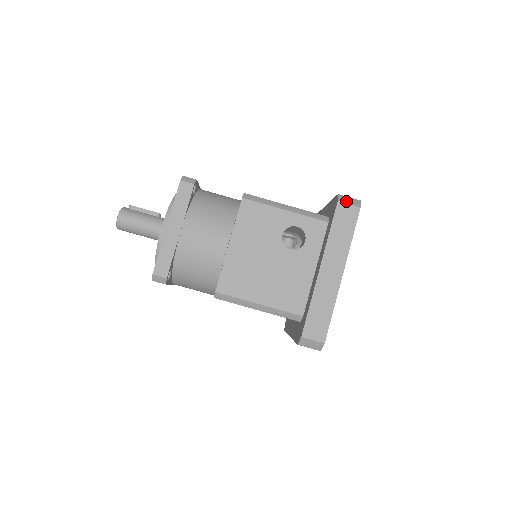
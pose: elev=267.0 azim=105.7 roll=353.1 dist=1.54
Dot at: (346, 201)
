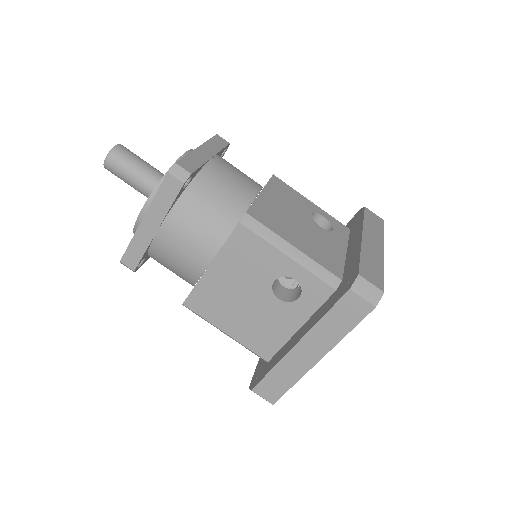
Dot at: occluded
